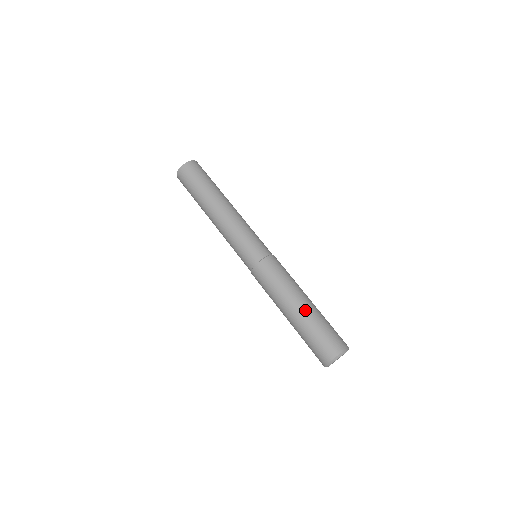
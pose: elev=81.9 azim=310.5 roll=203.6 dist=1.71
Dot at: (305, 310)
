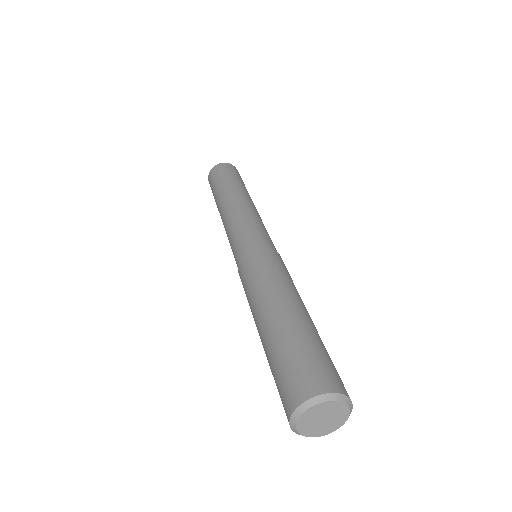
Dot at: (294, 314)
